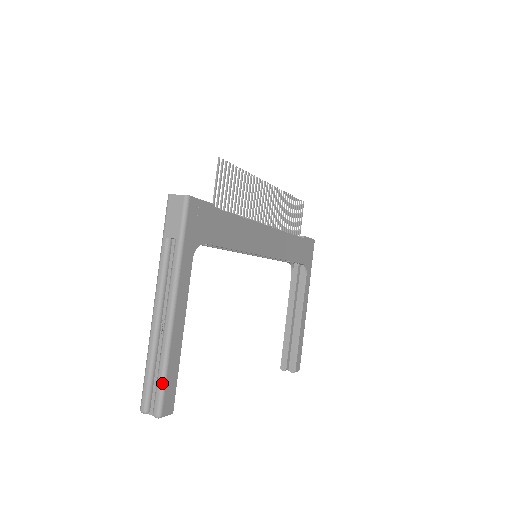
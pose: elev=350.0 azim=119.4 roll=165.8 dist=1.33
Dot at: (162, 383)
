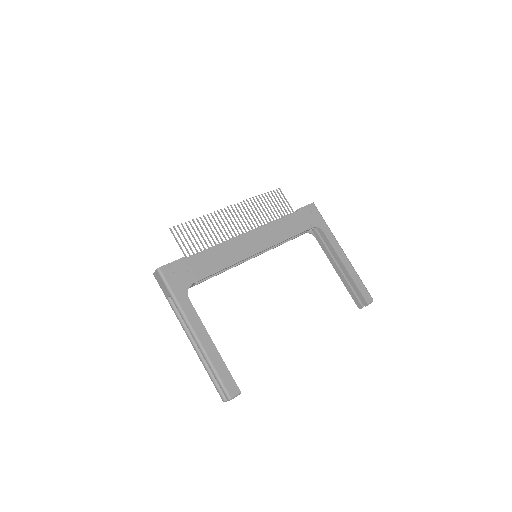
Dot at: (218, 379)
